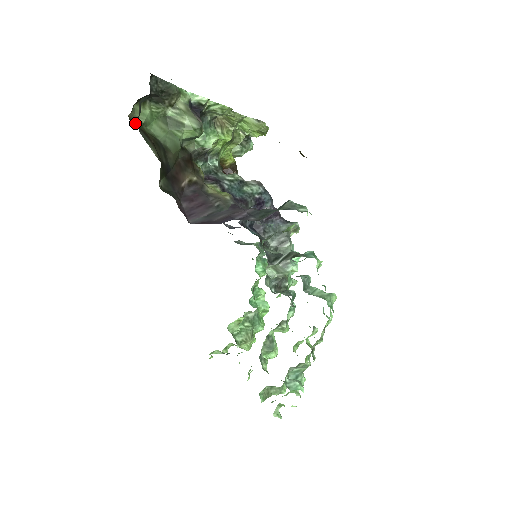
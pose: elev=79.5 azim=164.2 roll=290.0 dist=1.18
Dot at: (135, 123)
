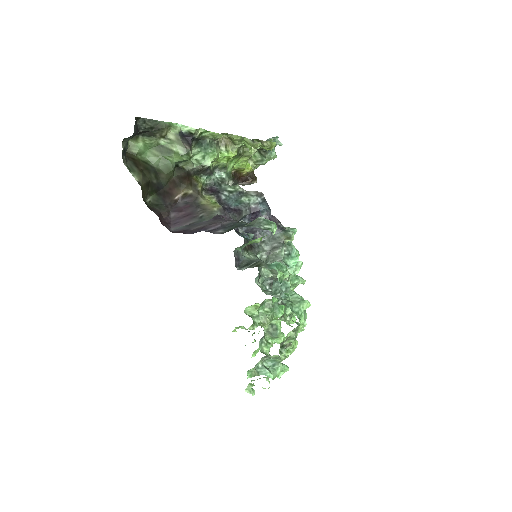
Dot at: (129, 154)
